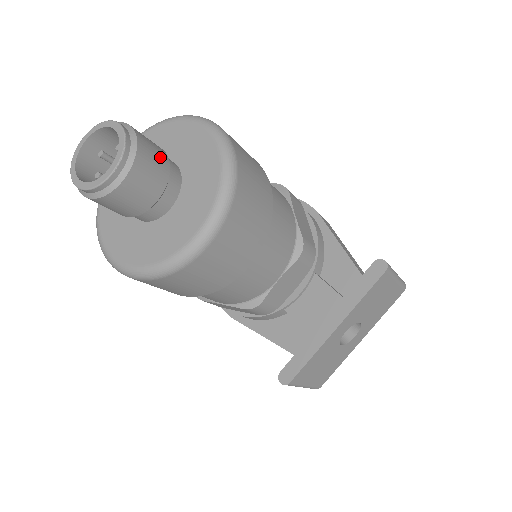
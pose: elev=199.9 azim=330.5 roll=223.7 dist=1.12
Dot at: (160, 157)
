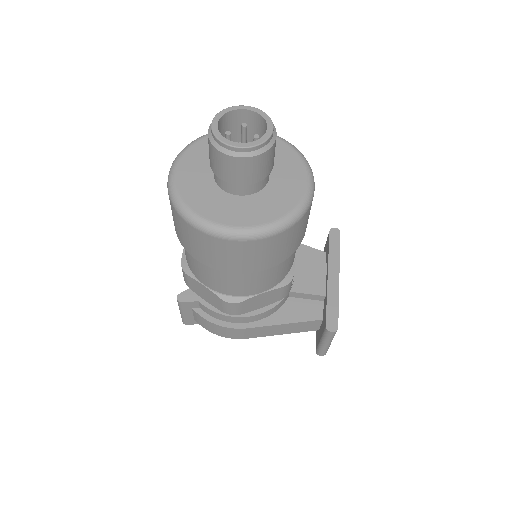
Dot at: occluded
